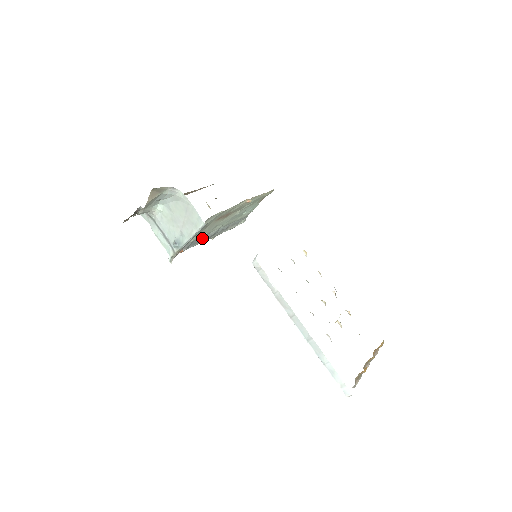
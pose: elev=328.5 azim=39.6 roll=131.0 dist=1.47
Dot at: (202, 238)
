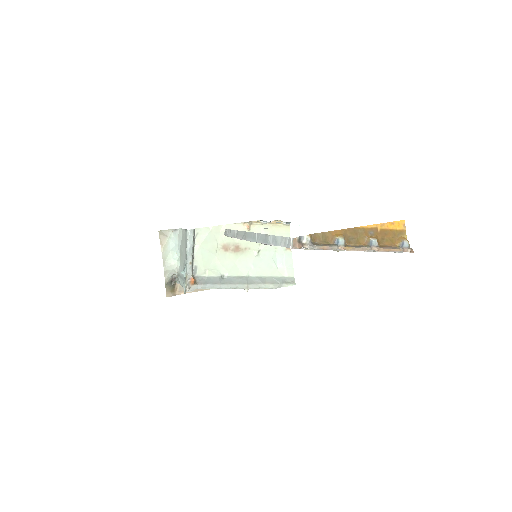
Dot at: (224, 280)
